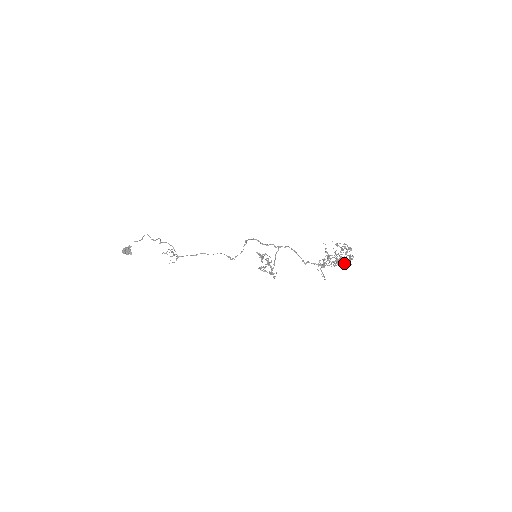
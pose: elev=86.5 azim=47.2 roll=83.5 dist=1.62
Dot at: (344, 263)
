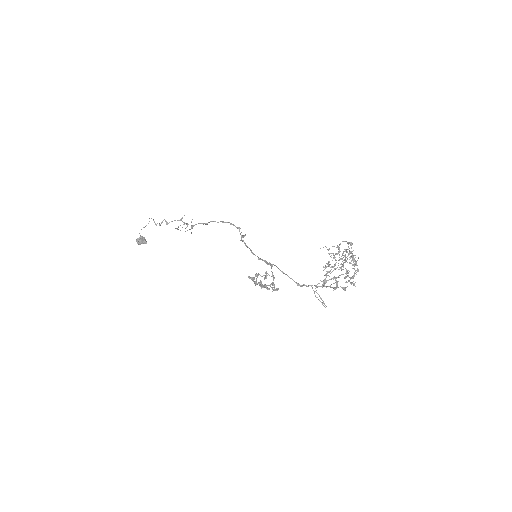
Dot at: (345, 287)
